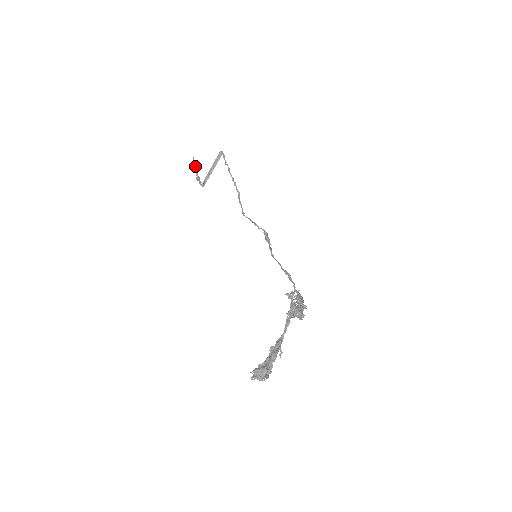
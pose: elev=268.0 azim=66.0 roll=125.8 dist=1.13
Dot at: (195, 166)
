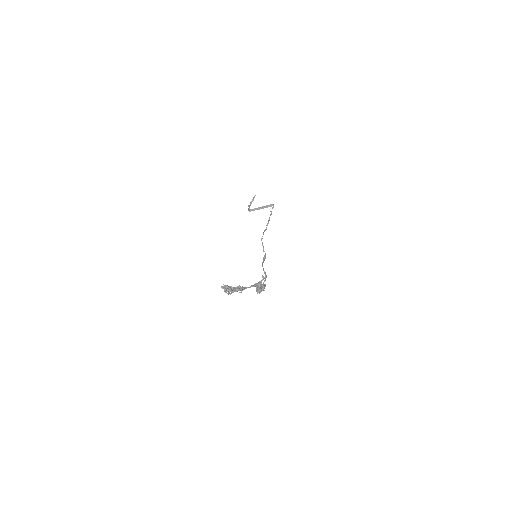
Dot at: (253, 199)
